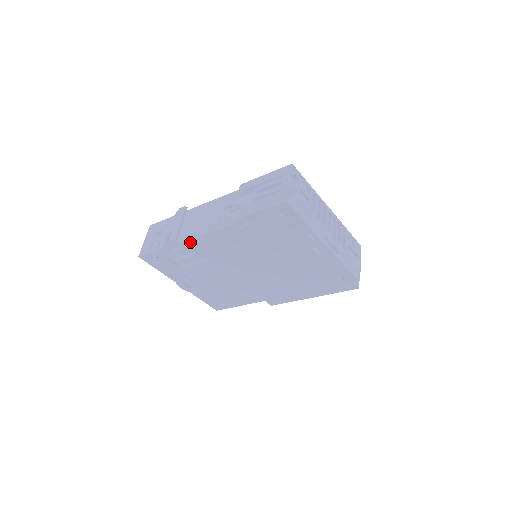
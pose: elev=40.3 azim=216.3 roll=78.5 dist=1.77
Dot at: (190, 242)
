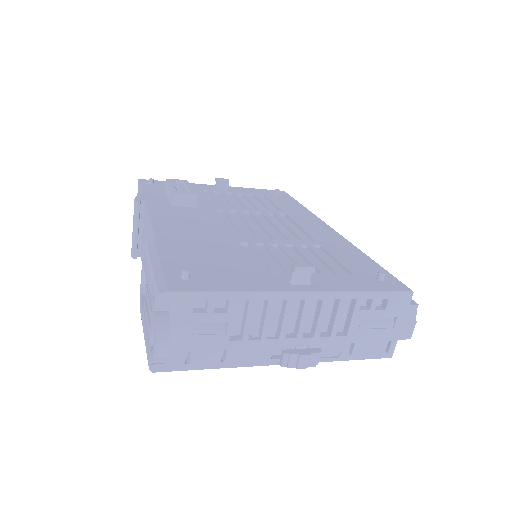
Dot at: occluded
